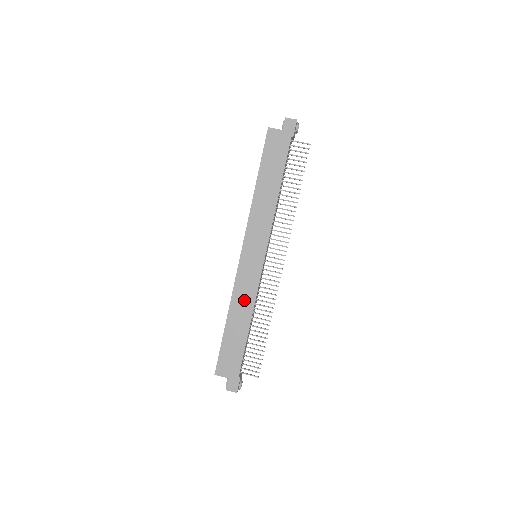
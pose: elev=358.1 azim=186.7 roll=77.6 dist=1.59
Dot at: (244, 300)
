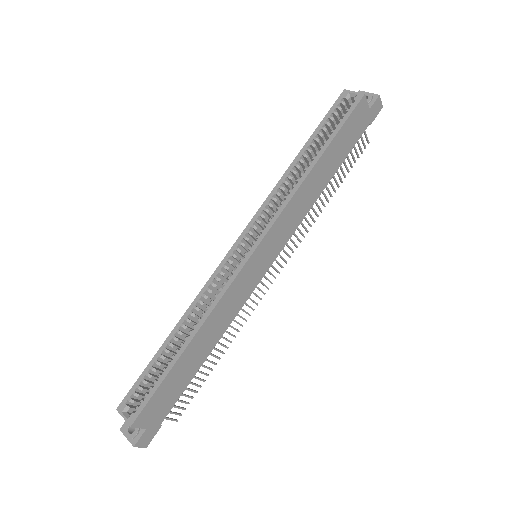
Dot at: (222, 318)
